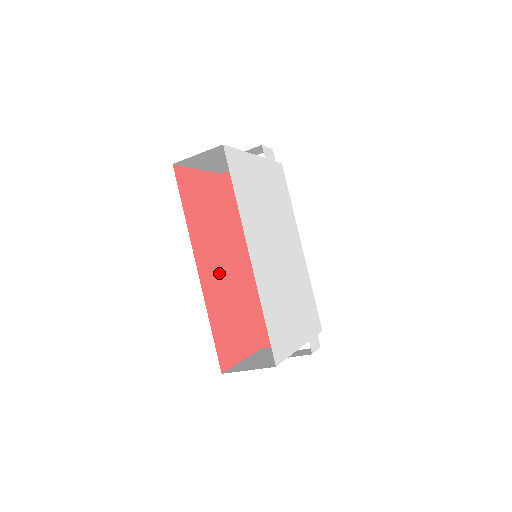
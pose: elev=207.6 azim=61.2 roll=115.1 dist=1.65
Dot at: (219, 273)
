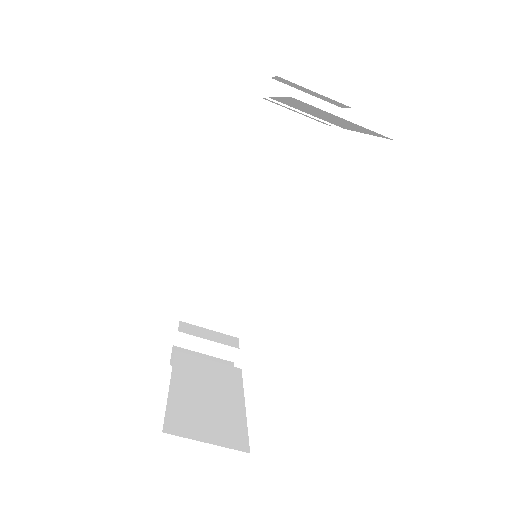
Dot at: occluded
